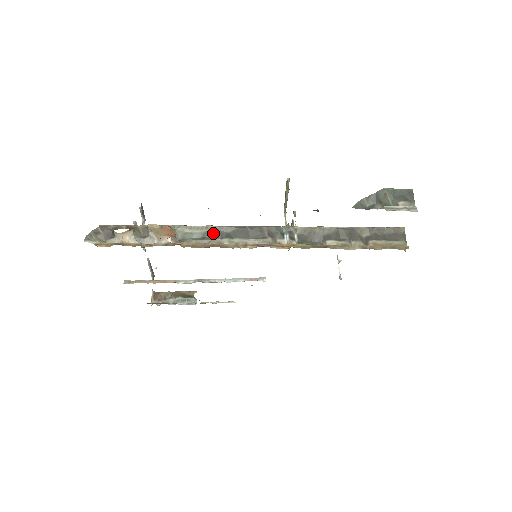
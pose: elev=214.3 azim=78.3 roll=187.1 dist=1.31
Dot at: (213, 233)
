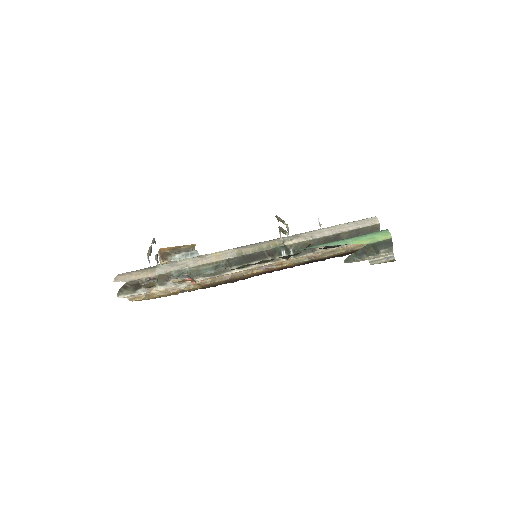
Dot at: (223, 265)
